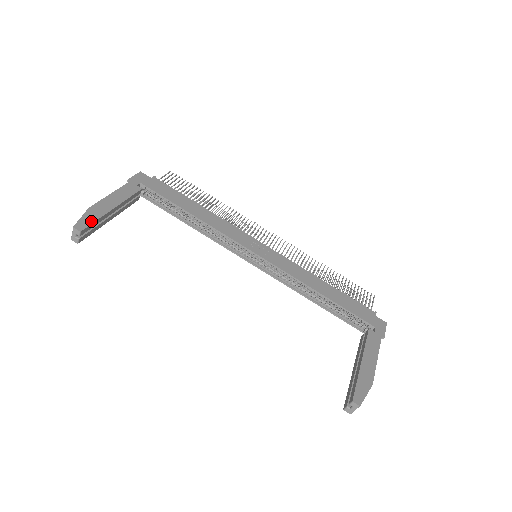
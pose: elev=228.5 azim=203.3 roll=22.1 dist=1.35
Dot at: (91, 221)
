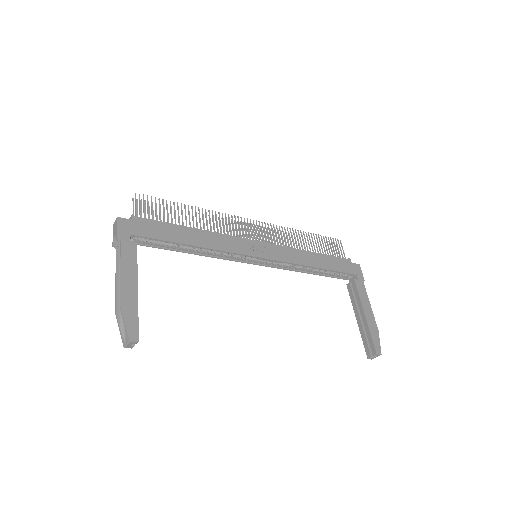
Dot at: (135, 322)
